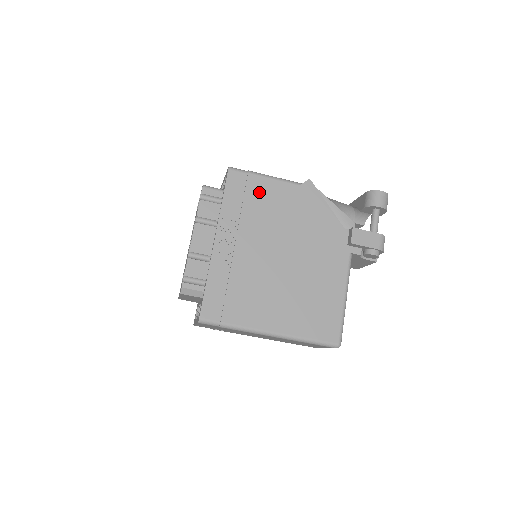
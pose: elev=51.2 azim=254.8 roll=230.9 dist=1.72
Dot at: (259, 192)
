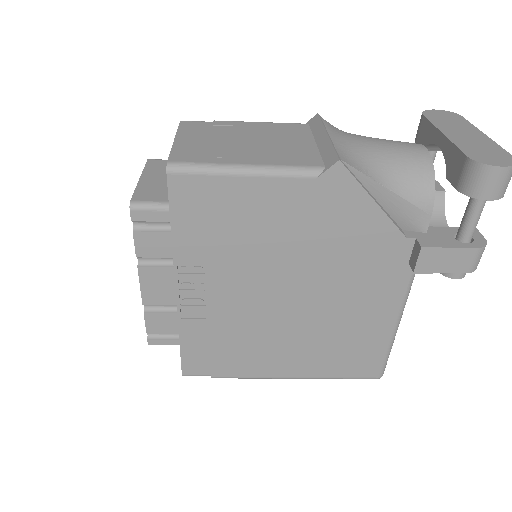
Dot at: (236, 206)
